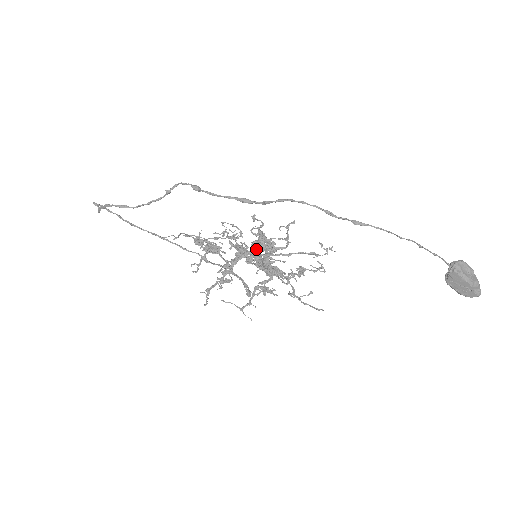
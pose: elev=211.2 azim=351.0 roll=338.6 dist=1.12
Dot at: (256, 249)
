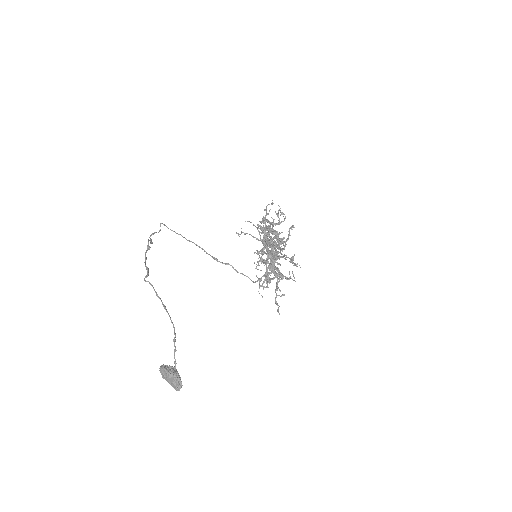
Dot at: occluded
